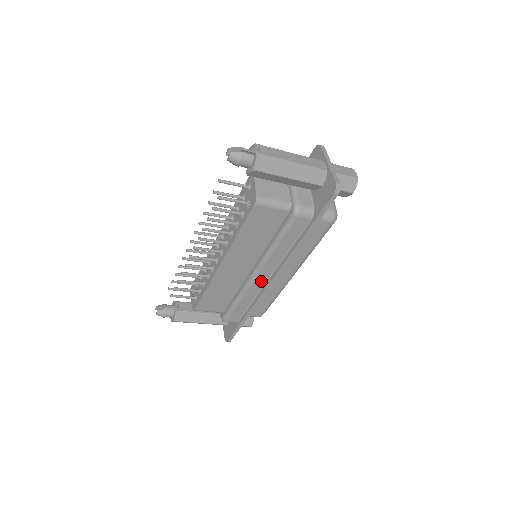
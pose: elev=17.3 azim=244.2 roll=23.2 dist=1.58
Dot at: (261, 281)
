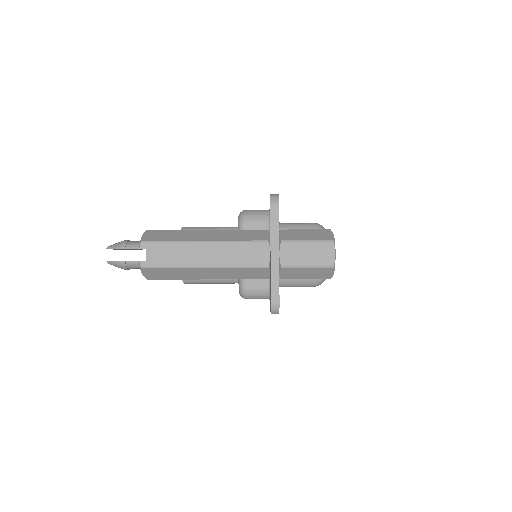
Dot at: occluded
